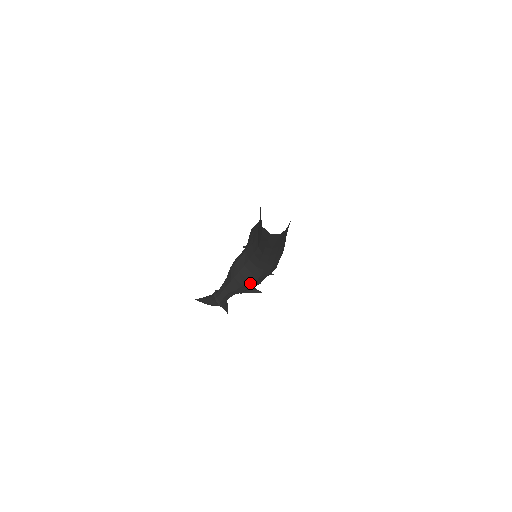
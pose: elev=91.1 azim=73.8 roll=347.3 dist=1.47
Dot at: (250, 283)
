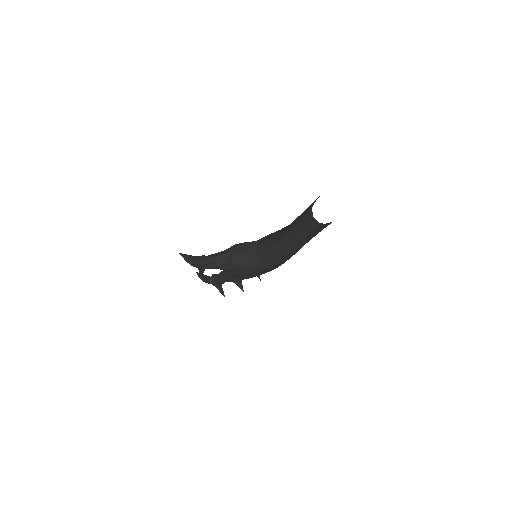
Dot at: (240, 266)
